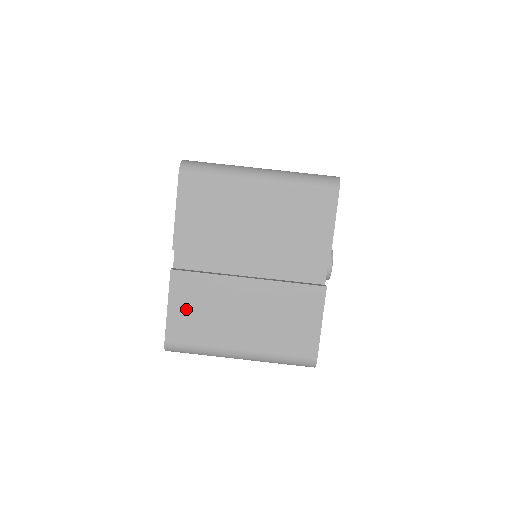
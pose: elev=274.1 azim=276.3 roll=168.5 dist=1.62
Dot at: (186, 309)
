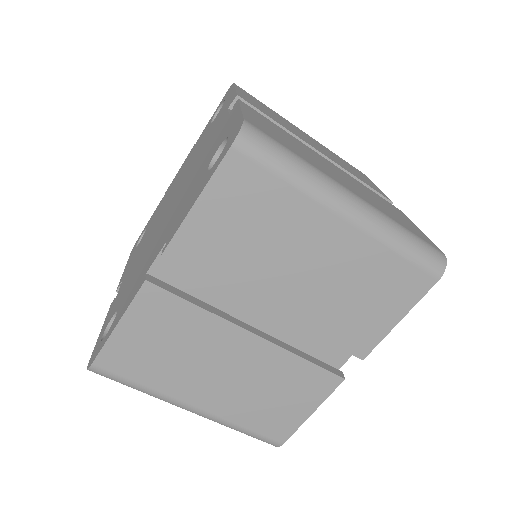
Dot at: (144, 337)
